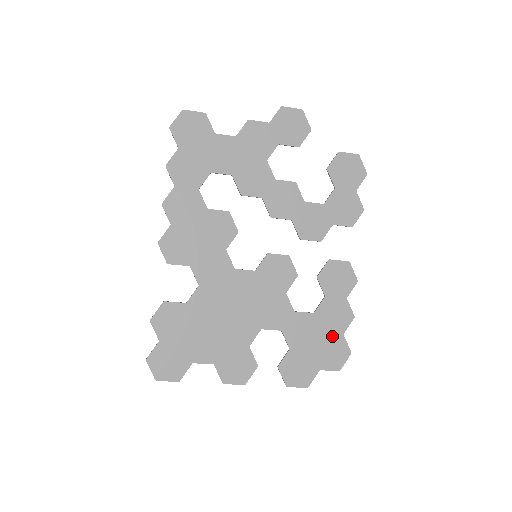
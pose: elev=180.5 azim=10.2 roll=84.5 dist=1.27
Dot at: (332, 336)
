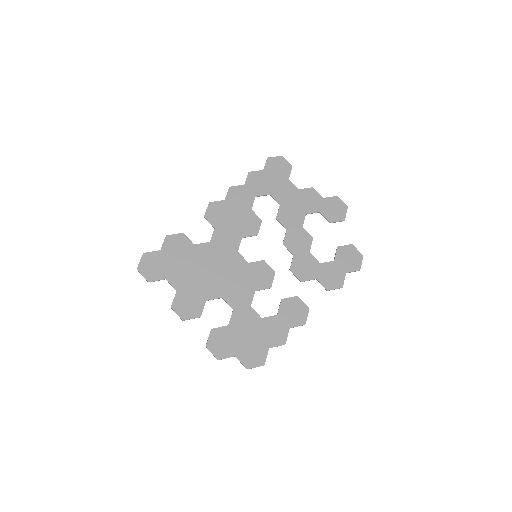
Dot at: (261, 342)
